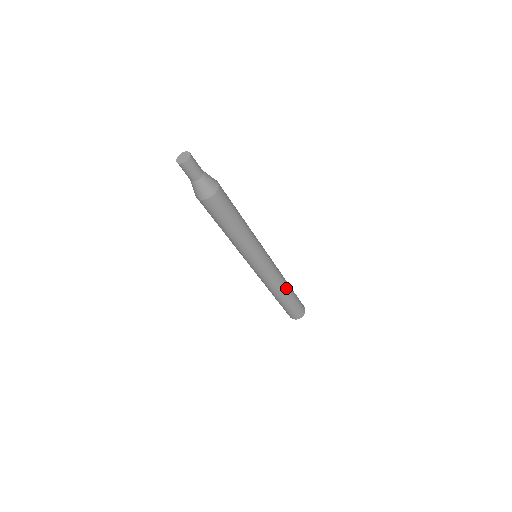
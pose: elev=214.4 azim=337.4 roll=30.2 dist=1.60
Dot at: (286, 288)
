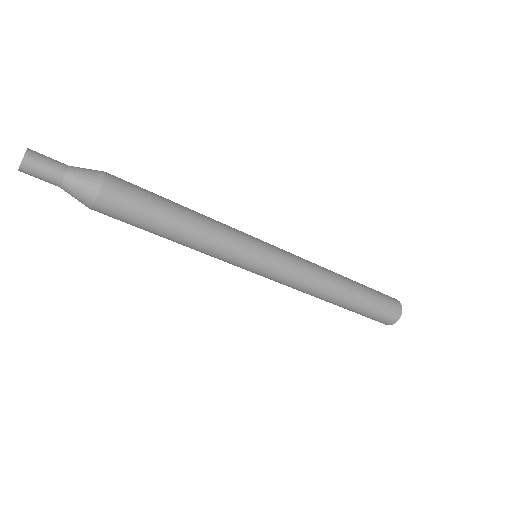
Dot at: (337, 290)
